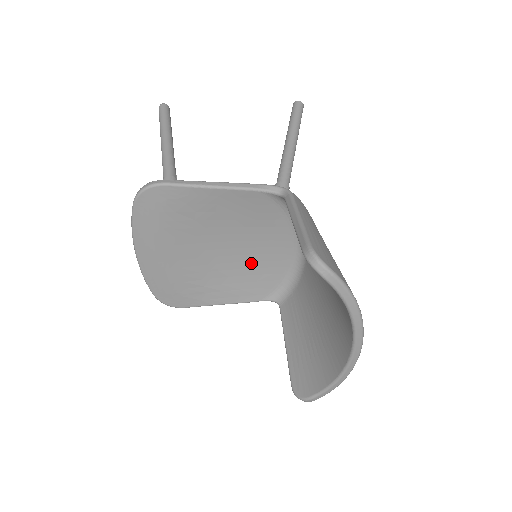
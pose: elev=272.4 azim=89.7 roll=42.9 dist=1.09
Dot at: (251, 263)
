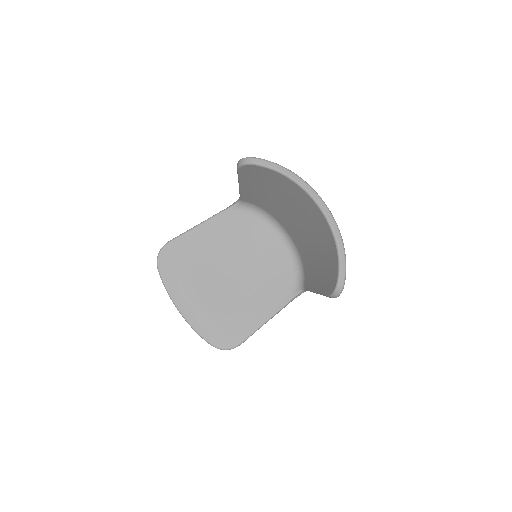
Dot at: (262, 272)
